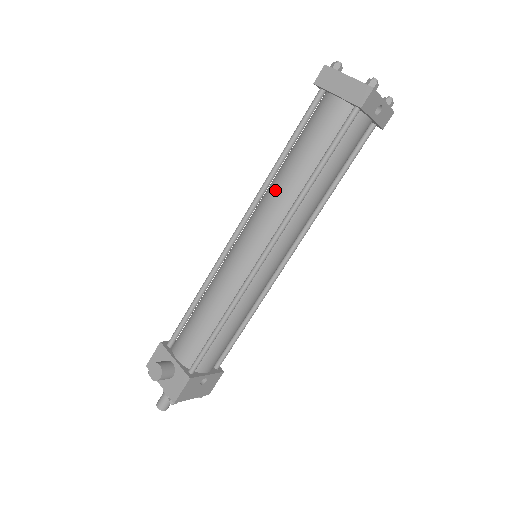
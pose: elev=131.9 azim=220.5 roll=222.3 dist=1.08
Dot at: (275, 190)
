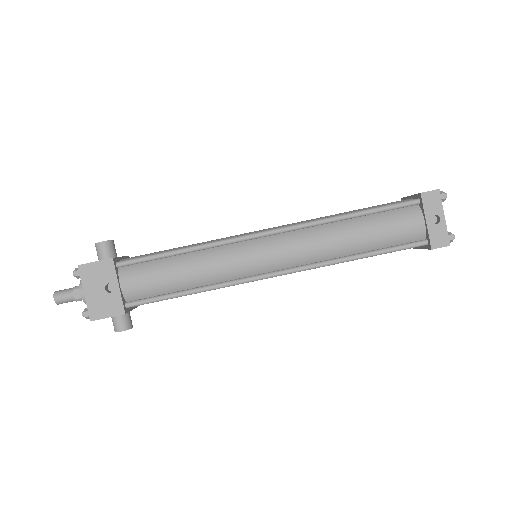
Dot at: occluded
